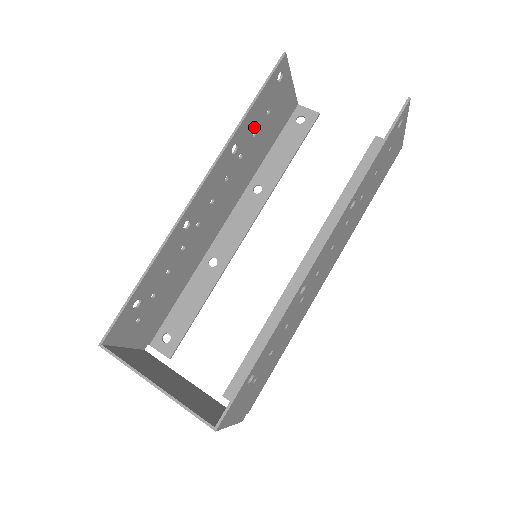
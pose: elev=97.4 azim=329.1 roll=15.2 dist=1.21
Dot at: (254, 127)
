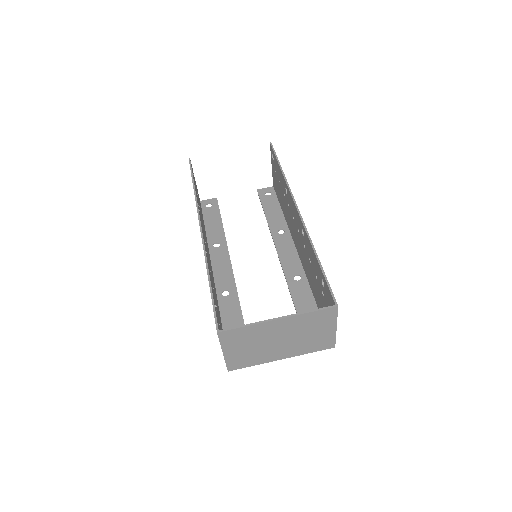
Dot at: occluded
